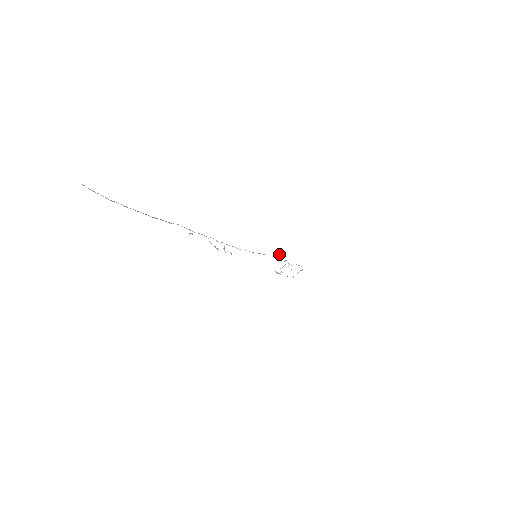
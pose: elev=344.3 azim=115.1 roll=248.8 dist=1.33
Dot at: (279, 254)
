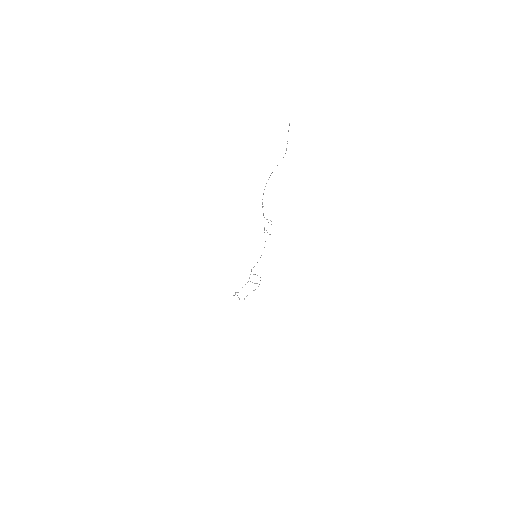
Dot at: (254, 266)
